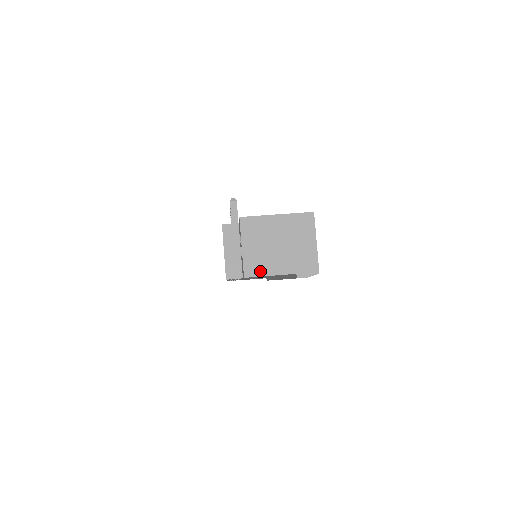
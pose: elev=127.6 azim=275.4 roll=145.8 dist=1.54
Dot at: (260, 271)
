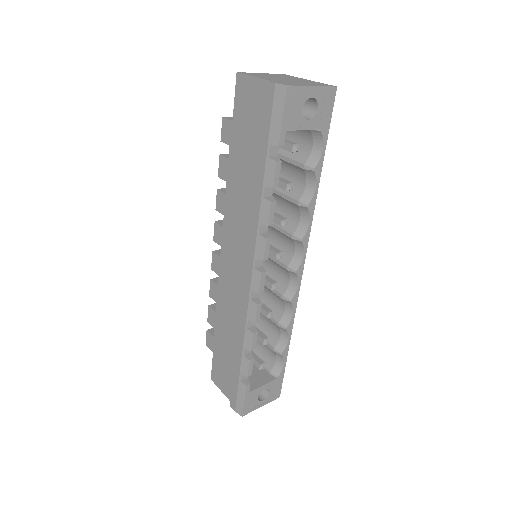
Dot at: (251, 75)
